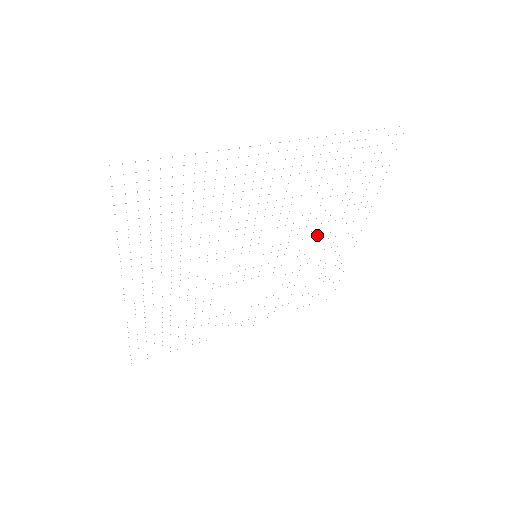
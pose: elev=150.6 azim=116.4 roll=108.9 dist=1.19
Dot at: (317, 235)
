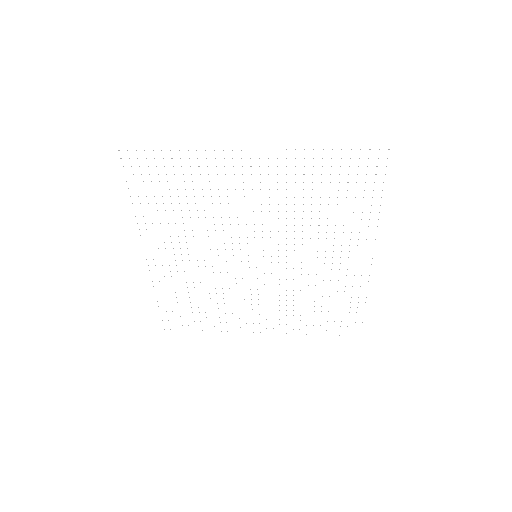
Dot at: occluded
